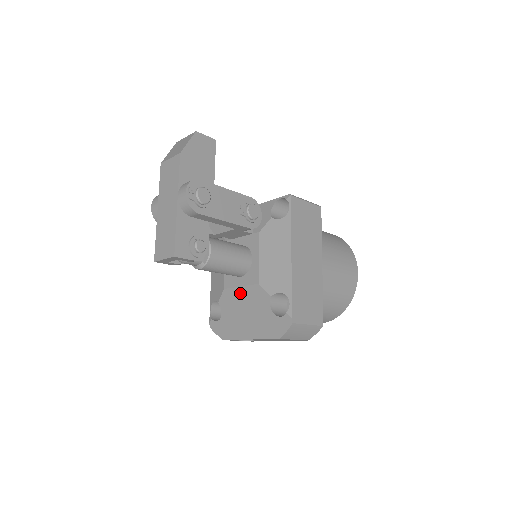
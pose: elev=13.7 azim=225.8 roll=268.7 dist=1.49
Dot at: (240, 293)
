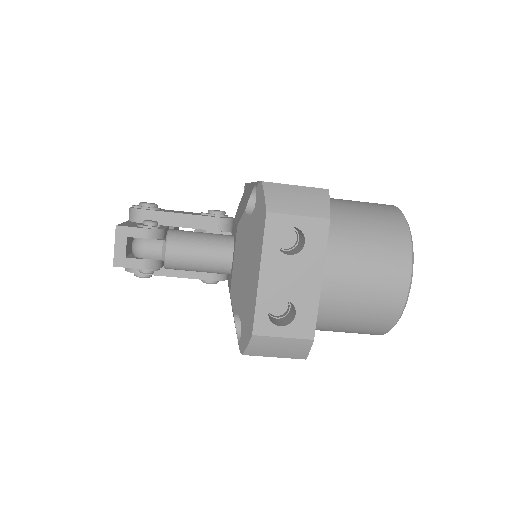
Dot at: (235, 264)
